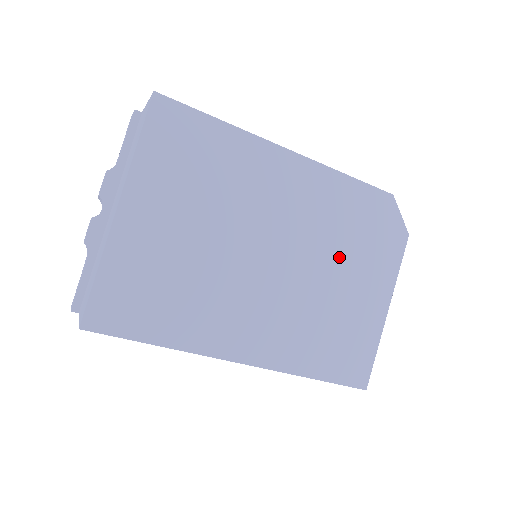
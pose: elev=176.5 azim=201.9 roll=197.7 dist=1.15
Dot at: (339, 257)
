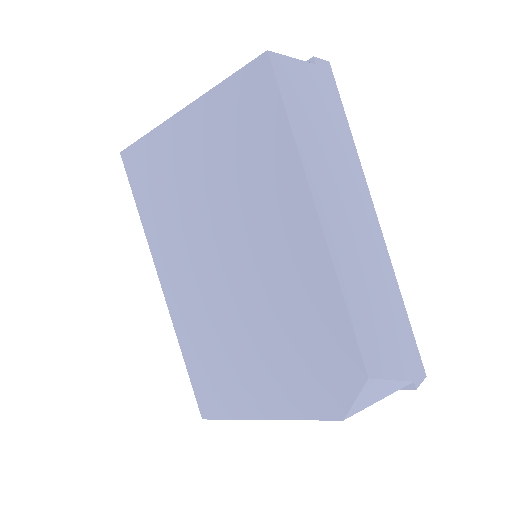
Dot at: (271, 336)
